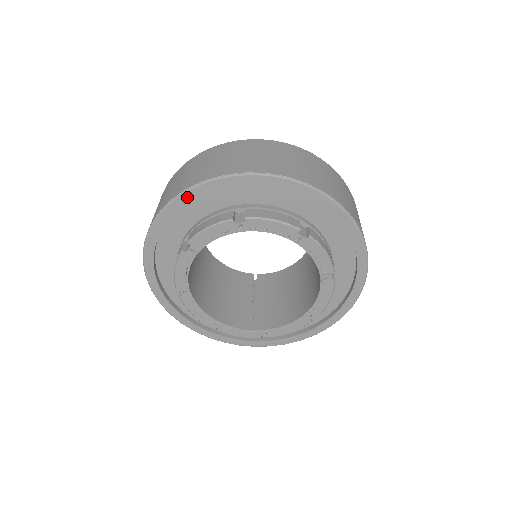
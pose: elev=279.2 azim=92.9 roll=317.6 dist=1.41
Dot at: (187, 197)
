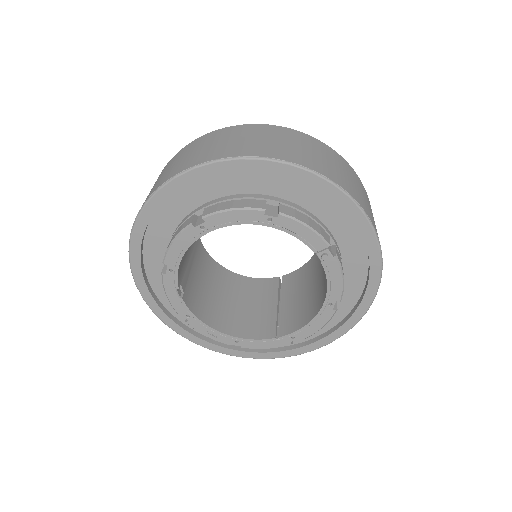
Dot at: (145, 217)
